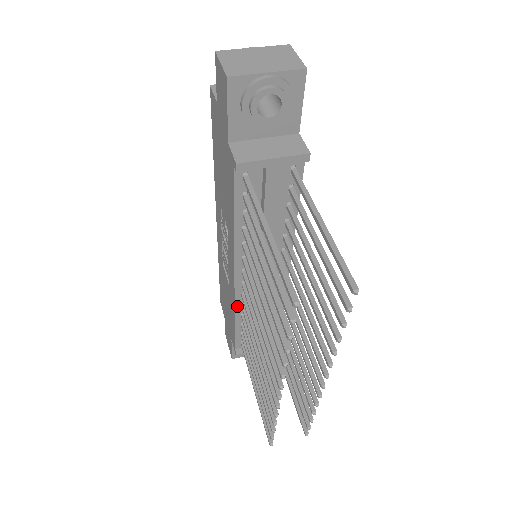
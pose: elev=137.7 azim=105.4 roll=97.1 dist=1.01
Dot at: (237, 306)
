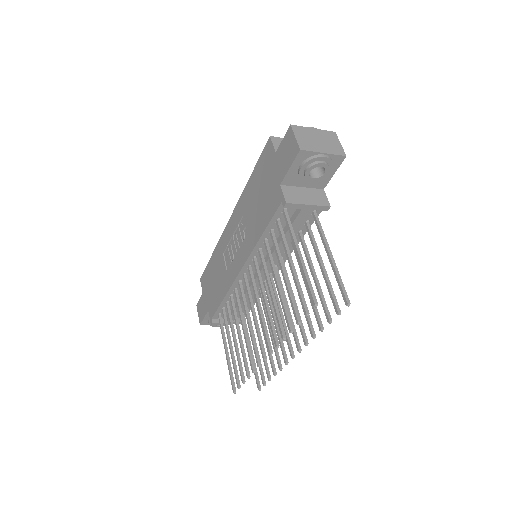
Dot at: (231, 289)
